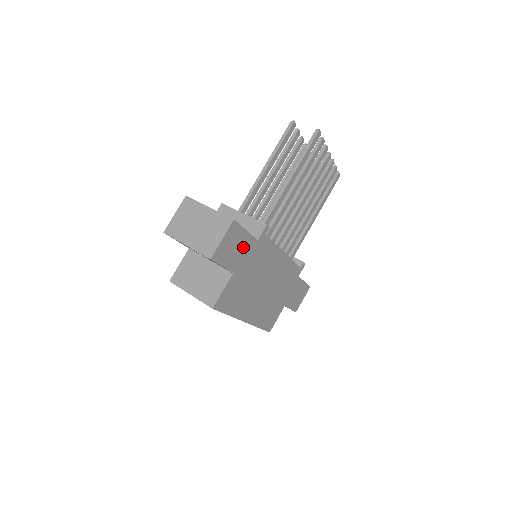
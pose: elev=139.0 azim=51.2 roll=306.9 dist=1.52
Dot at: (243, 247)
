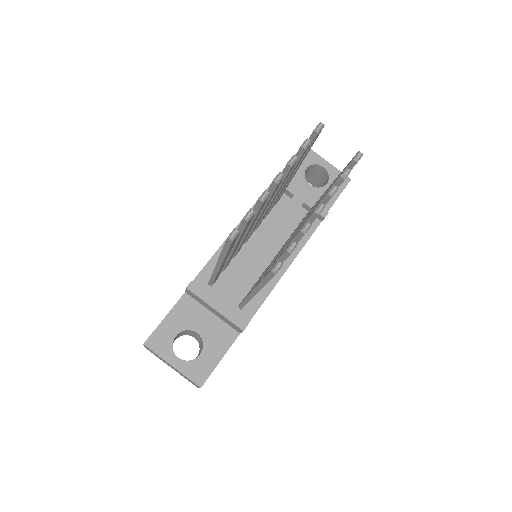
Dot at: occluded
